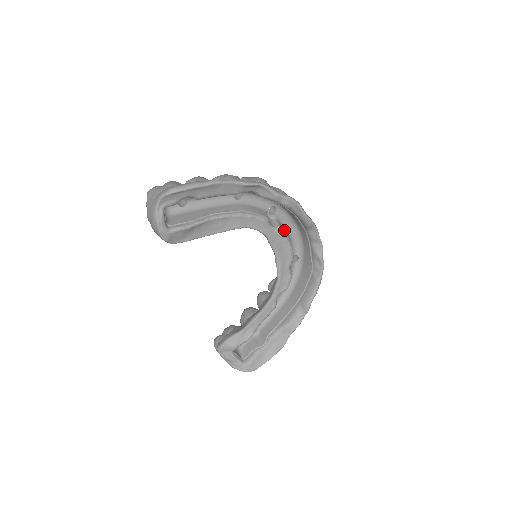
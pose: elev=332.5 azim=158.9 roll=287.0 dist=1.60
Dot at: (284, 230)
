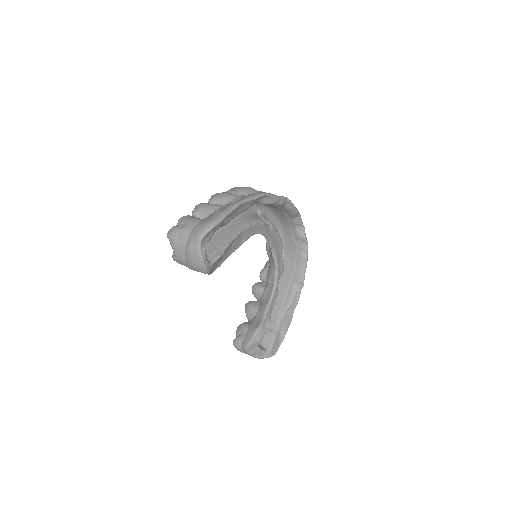
Dot at: occluded
